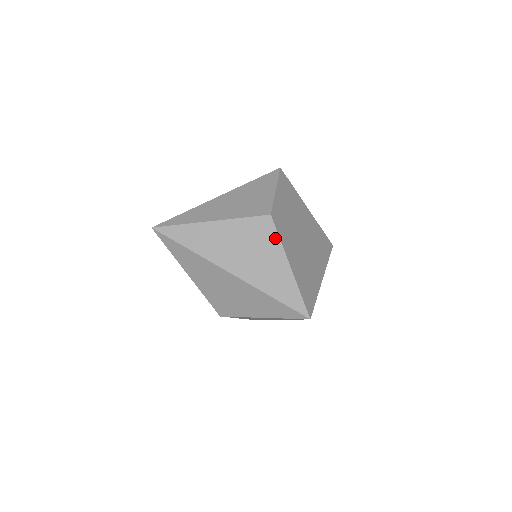
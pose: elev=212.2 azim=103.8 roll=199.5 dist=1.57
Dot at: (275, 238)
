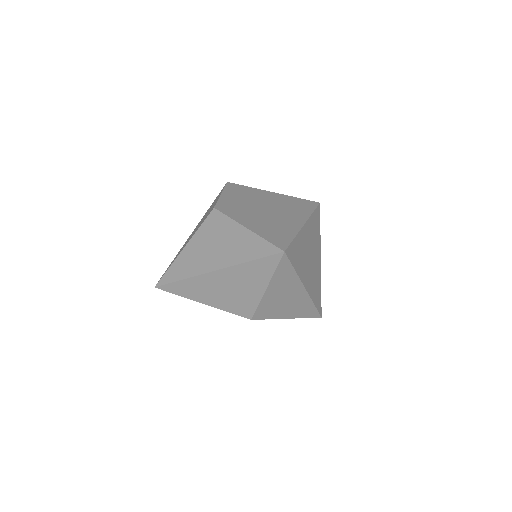
Dot at: (226, 220)
